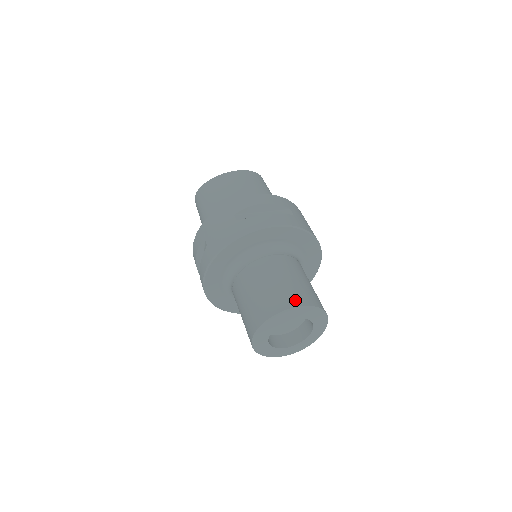
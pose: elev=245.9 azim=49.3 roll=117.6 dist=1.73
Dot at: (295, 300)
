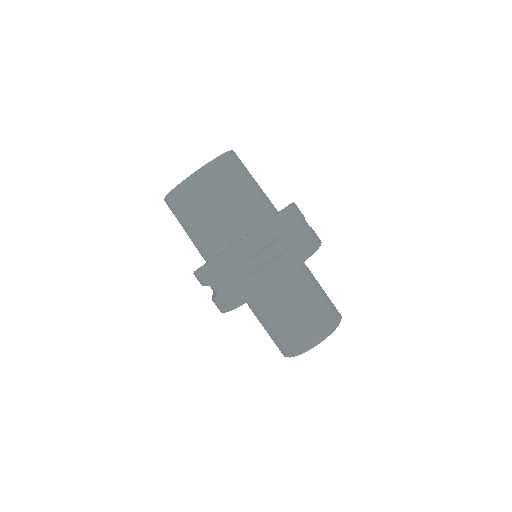
Dot at: (318, 334)
